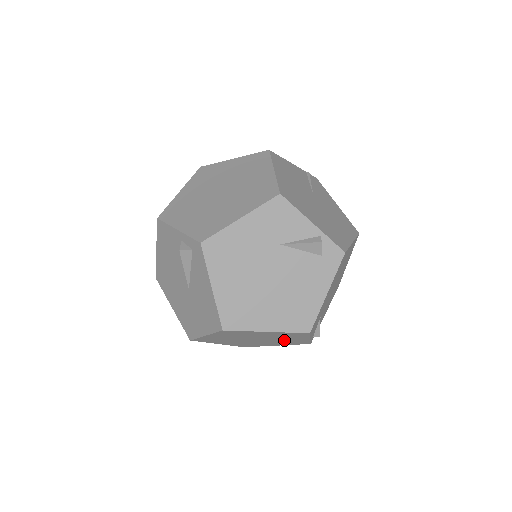
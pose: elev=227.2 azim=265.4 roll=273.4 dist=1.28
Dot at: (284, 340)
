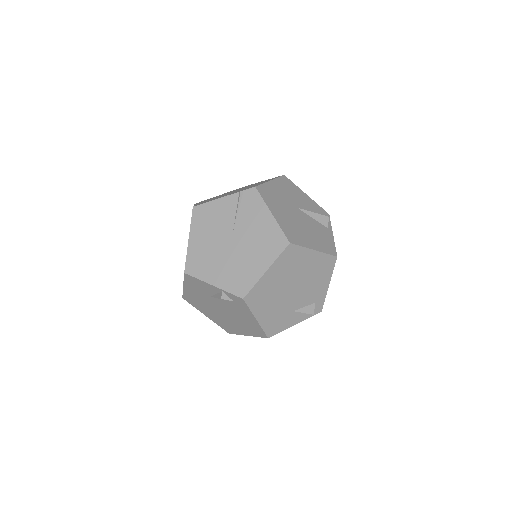
Dot at: occluded
